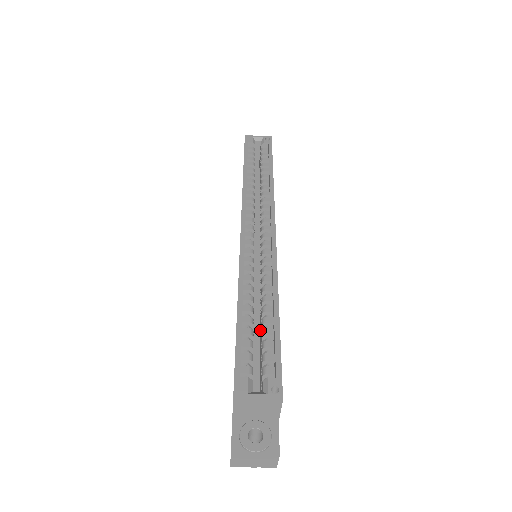
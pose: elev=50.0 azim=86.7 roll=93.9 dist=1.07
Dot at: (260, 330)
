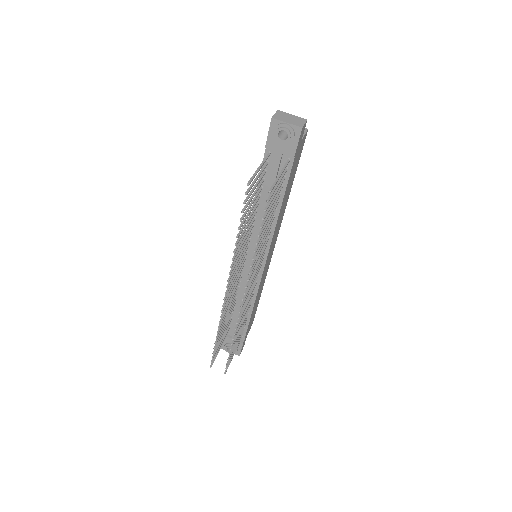
Dot at: occluded
